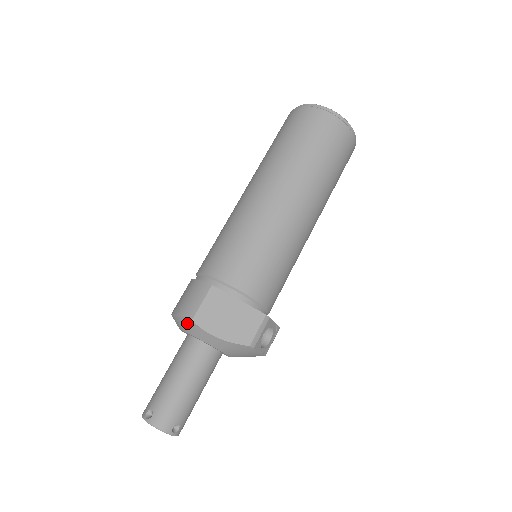
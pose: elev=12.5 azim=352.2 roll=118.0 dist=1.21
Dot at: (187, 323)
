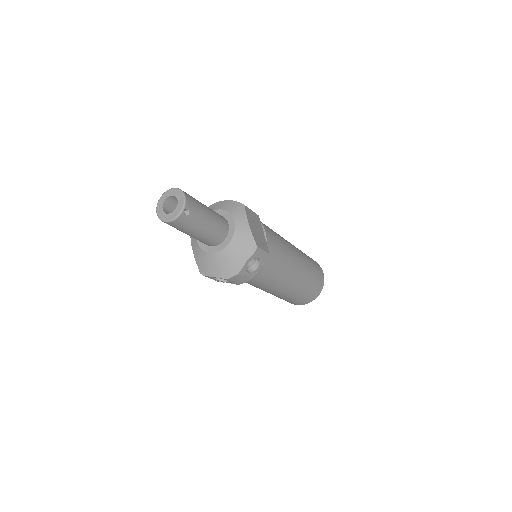
Dot at: (237, 205)
